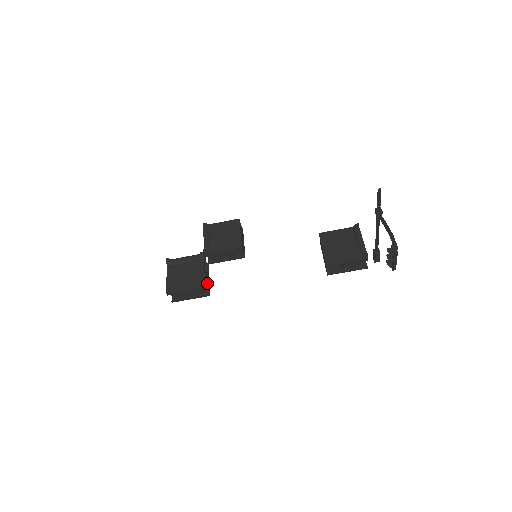
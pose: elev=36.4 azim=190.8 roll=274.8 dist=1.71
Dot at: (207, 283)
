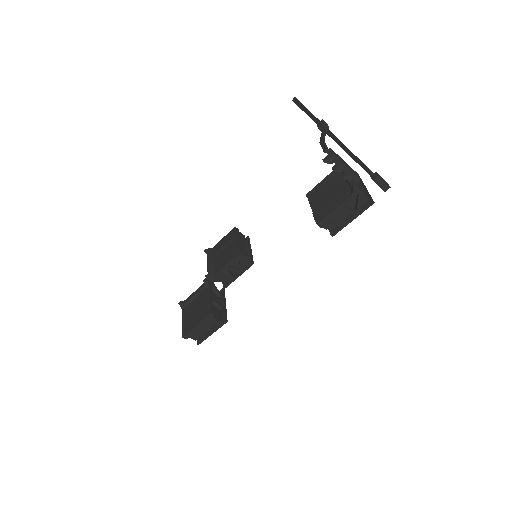
Dot at: (220, 309)
